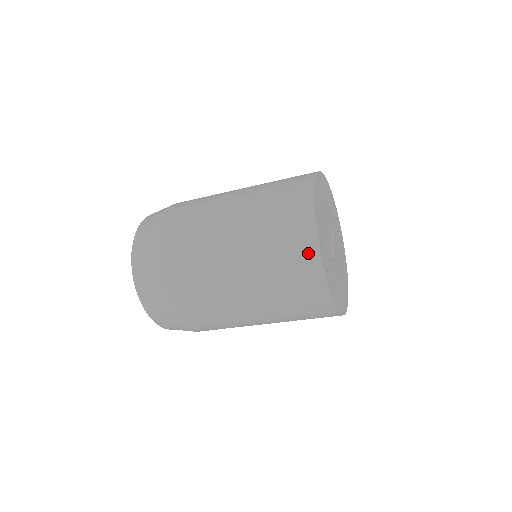
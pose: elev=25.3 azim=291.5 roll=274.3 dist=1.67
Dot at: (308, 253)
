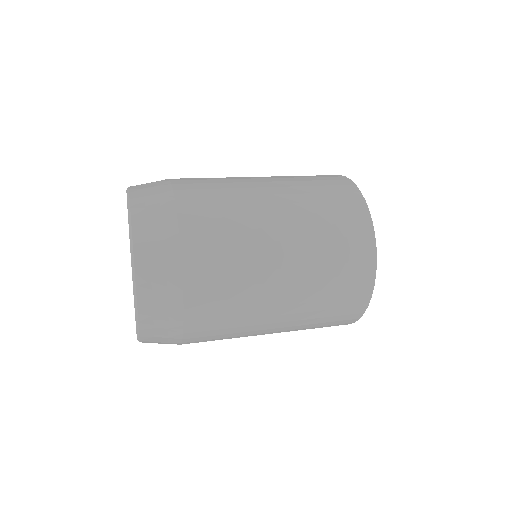
Dot at: (359, 303)
